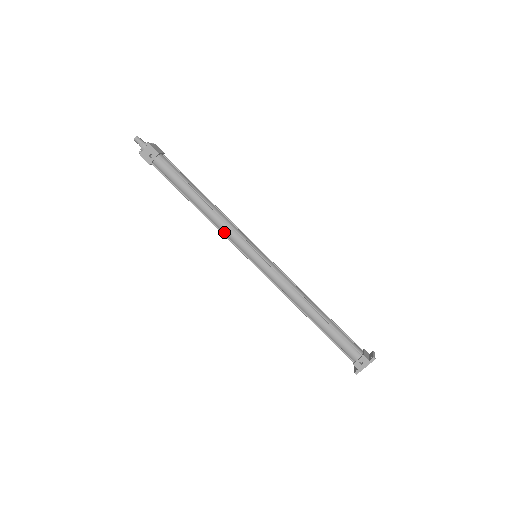
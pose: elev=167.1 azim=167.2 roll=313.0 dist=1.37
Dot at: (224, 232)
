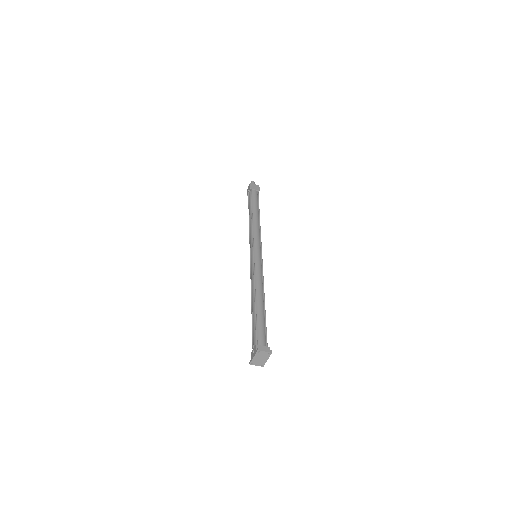
Dot at: occluded
